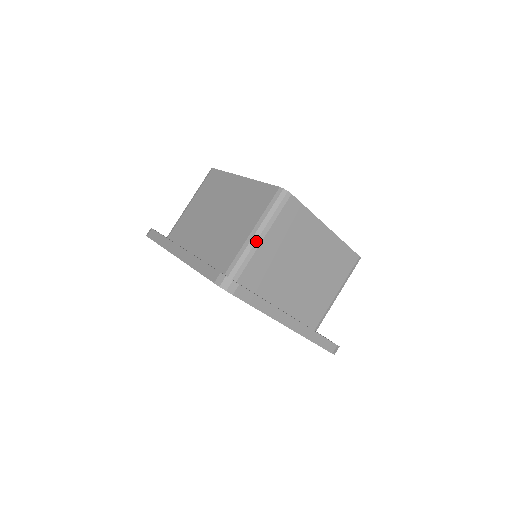
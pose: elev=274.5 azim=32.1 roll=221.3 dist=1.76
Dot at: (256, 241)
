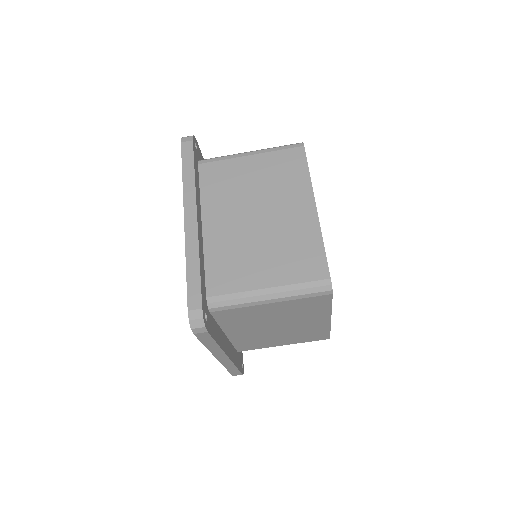
Dot at: (261, 301)
